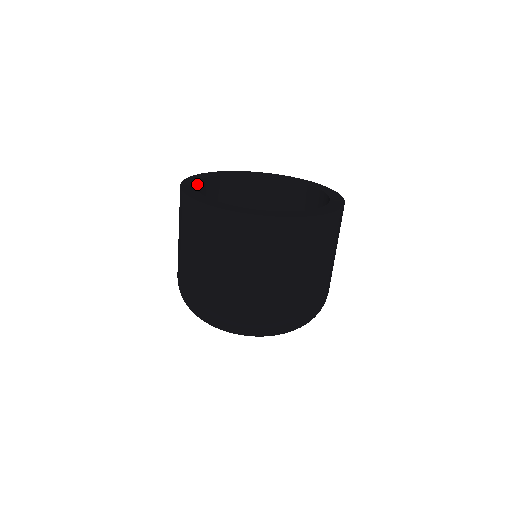
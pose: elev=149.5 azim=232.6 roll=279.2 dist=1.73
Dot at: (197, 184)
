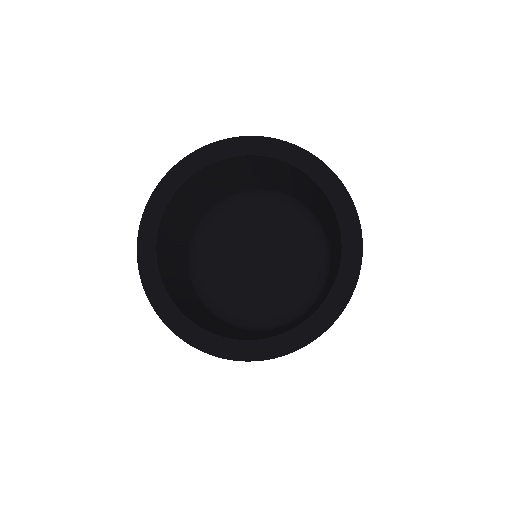
Dot at: (162, 282)
